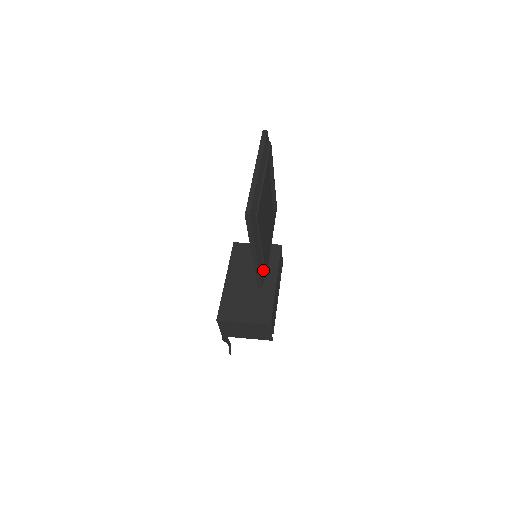
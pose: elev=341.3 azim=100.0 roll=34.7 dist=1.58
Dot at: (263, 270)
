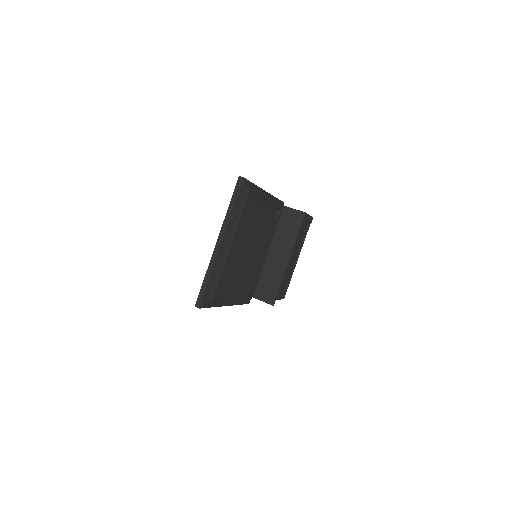
Dot at: (245, 298)
